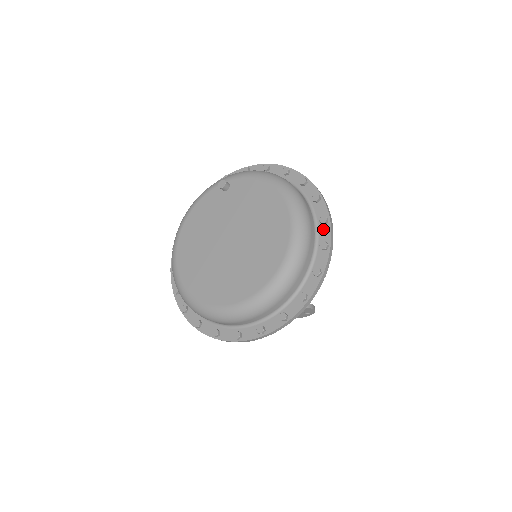
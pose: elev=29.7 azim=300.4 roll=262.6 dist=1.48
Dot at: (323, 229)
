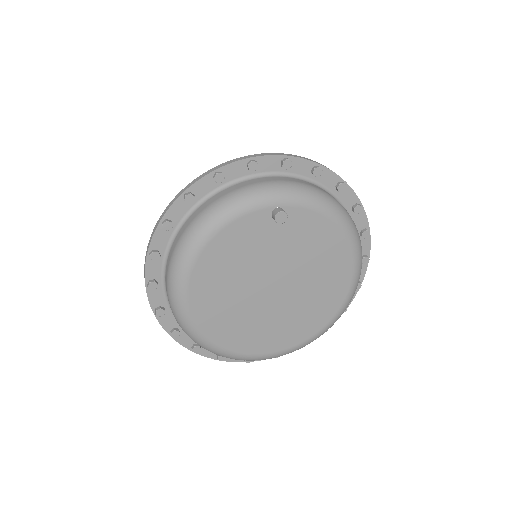
Dot at: occluded
